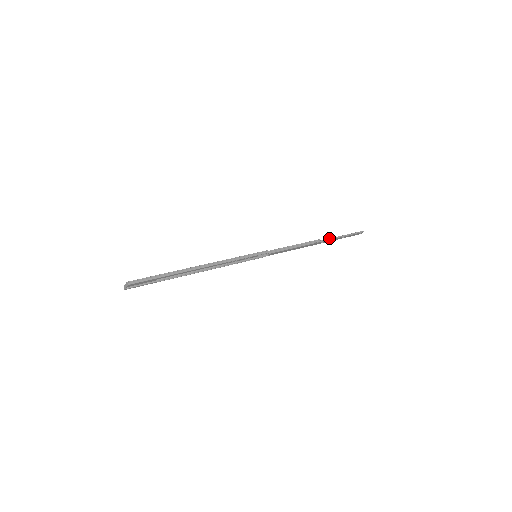
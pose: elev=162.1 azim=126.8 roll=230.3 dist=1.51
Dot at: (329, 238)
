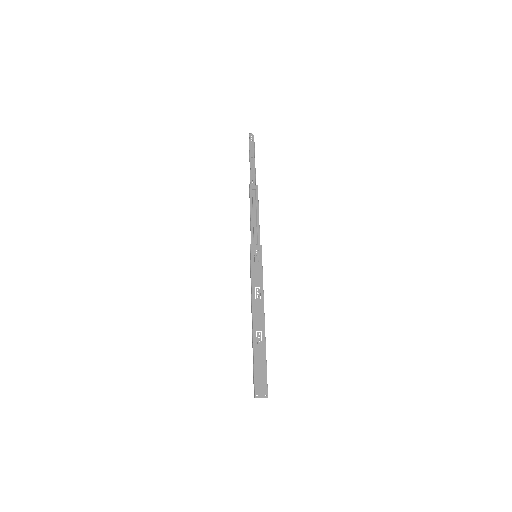
Dot at: occluded
